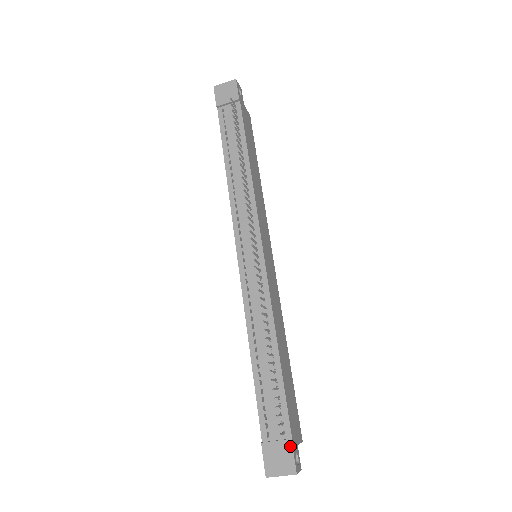
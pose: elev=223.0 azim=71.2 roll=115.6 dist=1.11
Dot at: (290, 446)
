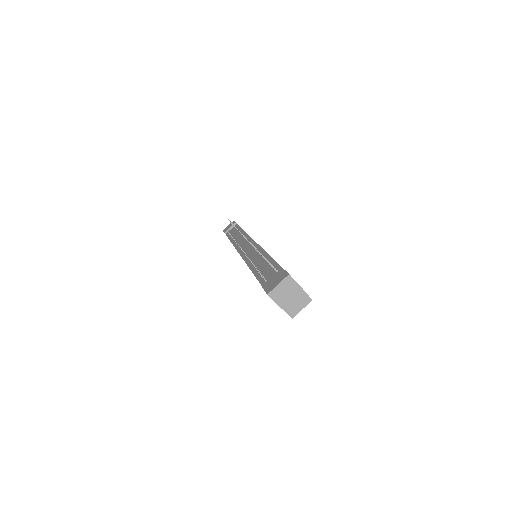
Dot at: (282, 270)
